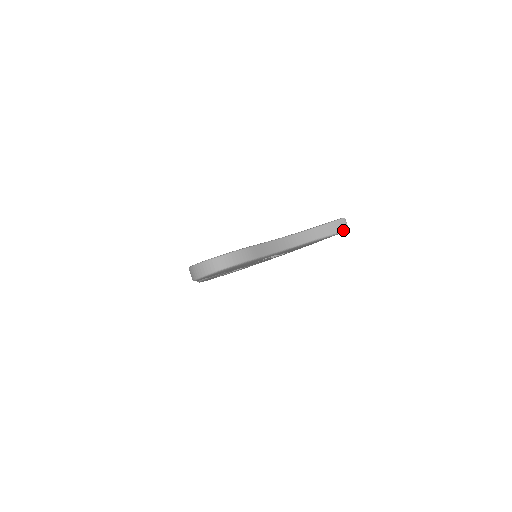
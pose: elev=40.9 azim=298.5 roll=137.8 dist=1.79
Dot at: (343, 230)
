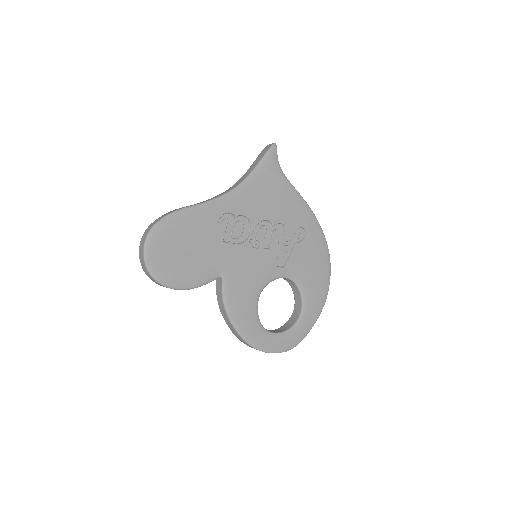
Dot at: (270, 147)
